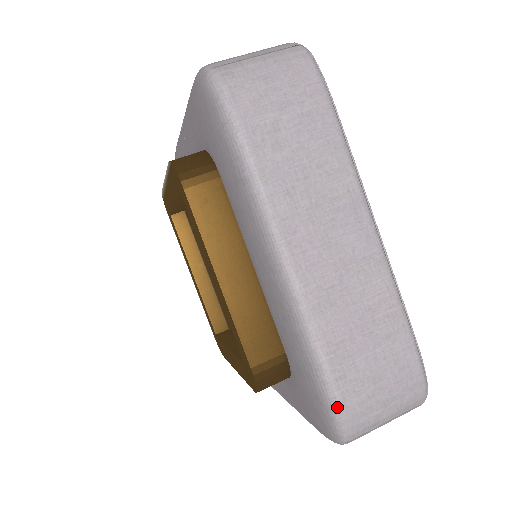
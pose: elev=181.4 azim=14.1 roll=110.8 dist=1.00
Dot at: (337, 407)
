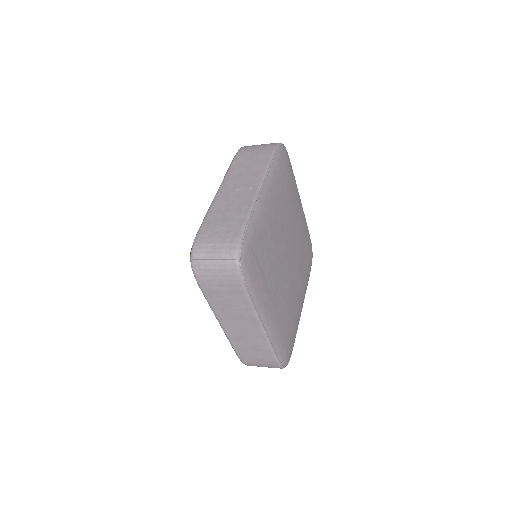
Dot at: (241, 361)
